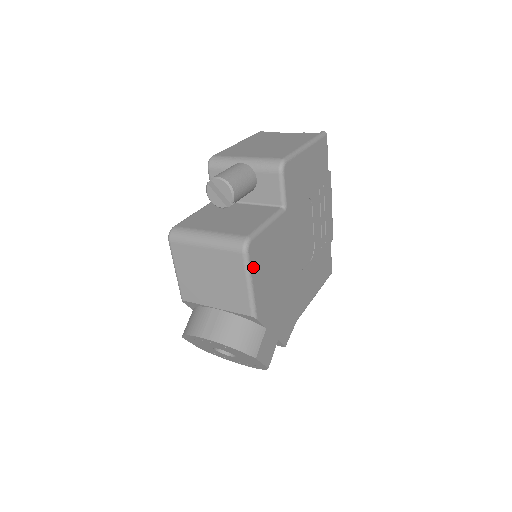
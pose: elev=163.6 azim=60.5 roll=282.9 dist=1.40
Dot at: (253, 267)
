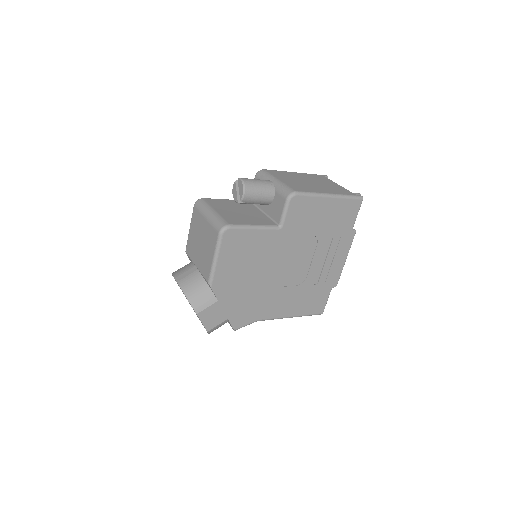
Dot at: (223, 248)
